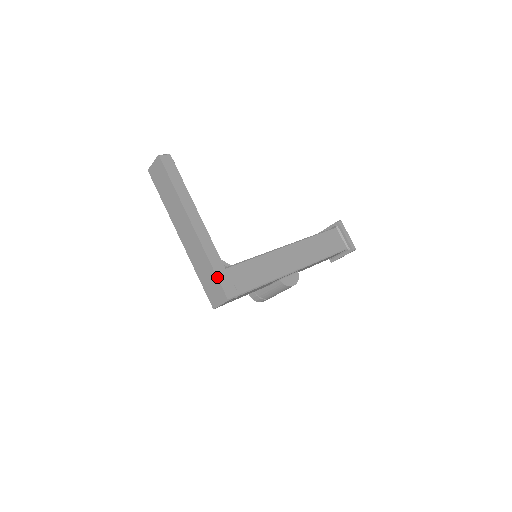
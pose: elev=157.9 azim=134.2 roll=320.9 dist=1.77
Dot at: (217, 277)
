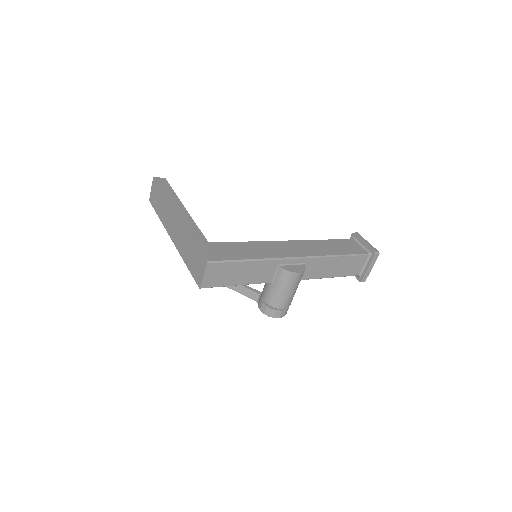
Dot at: (197, 246)
